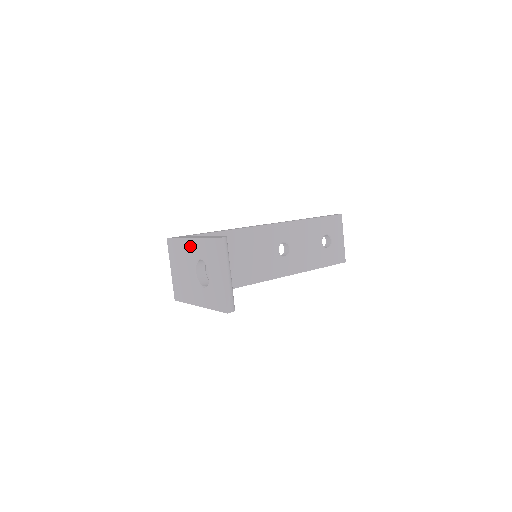
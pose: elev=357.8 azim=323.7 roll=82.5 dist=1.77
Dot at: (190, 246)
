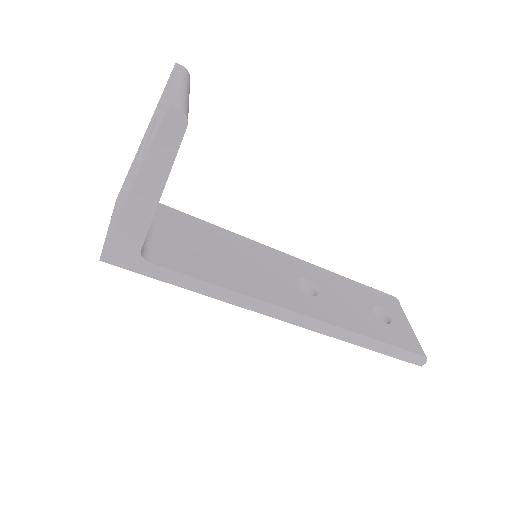
Dot at: (141, 144)
